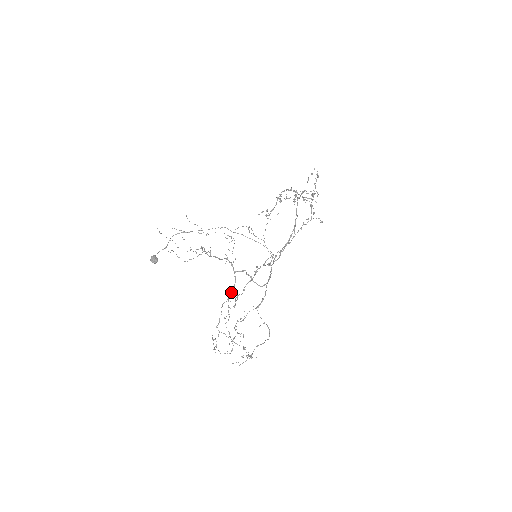
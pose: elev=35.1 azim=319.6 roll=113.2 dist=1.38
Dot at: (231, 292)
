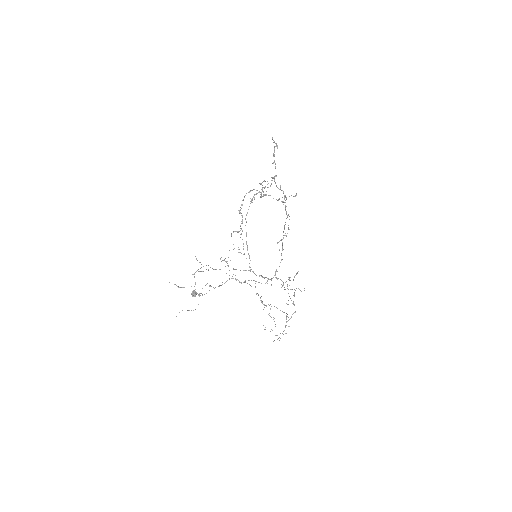
Dot at: (255, 287)
